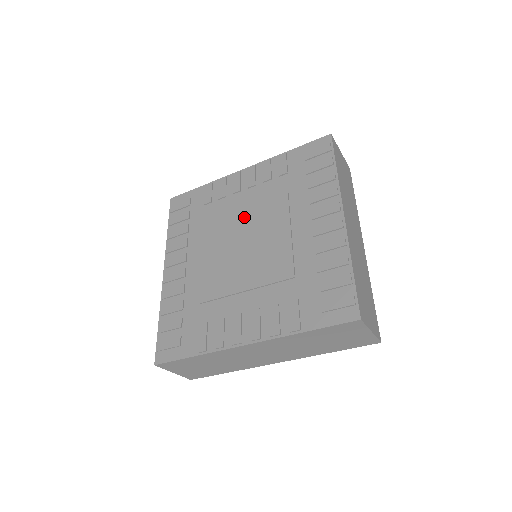
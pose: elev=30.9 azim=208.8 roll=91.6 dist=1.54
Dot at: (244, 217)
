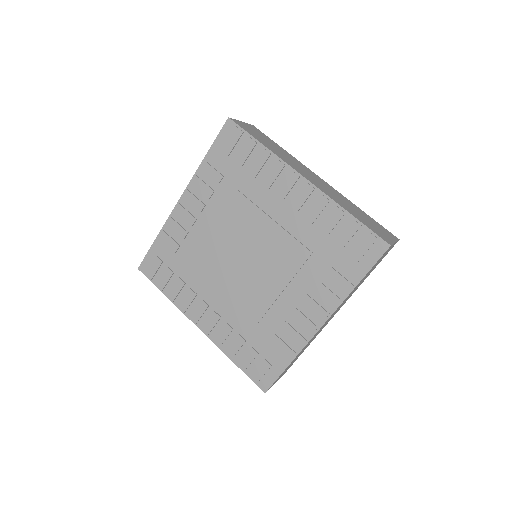
Dot at: (223, 238)
